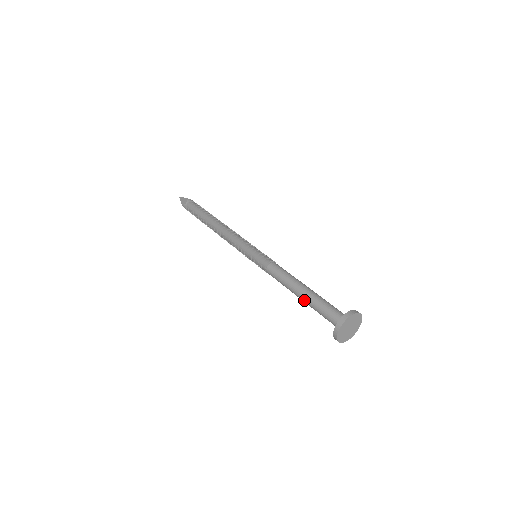
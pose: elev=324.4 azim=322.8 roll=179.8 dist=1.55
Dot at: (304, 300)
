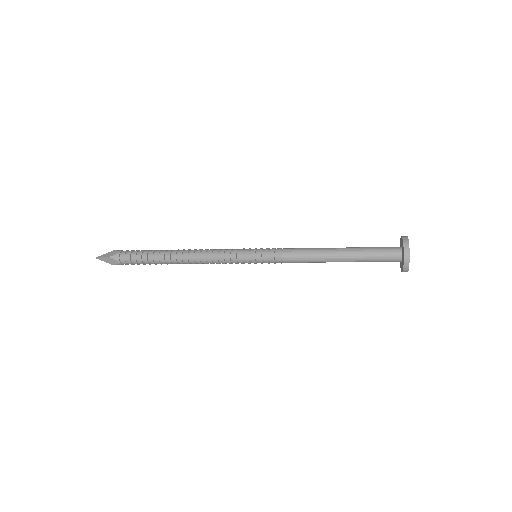
Dot at: (347, 254)
